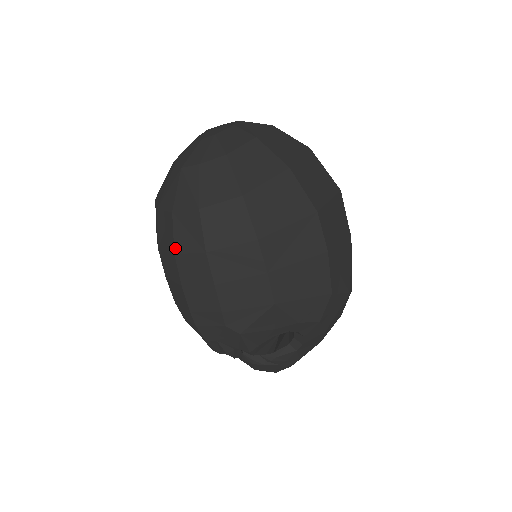
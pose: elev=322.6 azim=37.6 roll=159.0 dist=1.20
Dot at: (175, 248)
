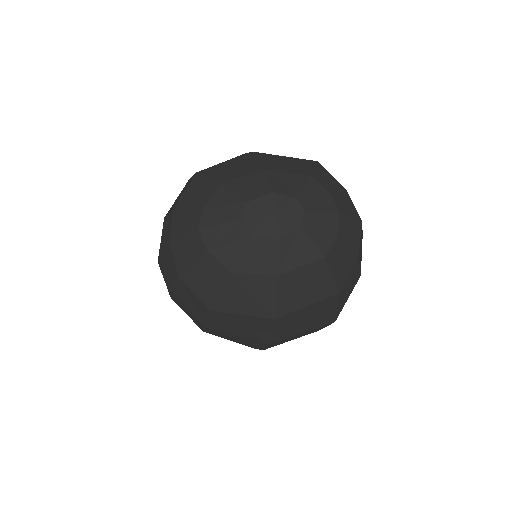
Dot at: (161, 254)
